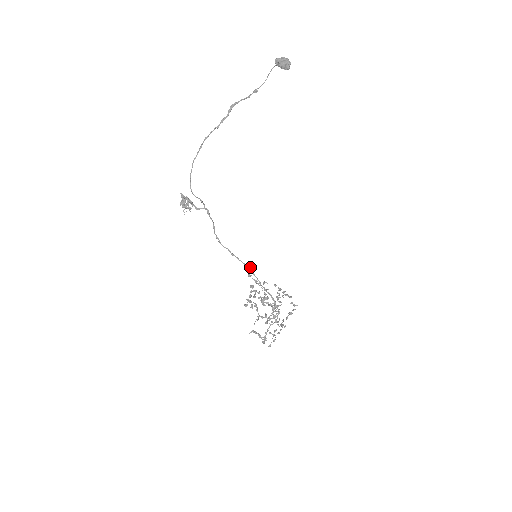
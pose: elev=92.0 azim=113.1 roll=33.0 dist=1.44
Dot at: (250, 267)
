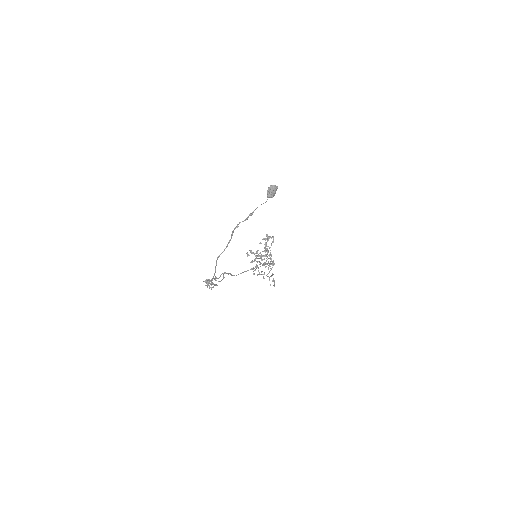
Dot at: (258, 267)
